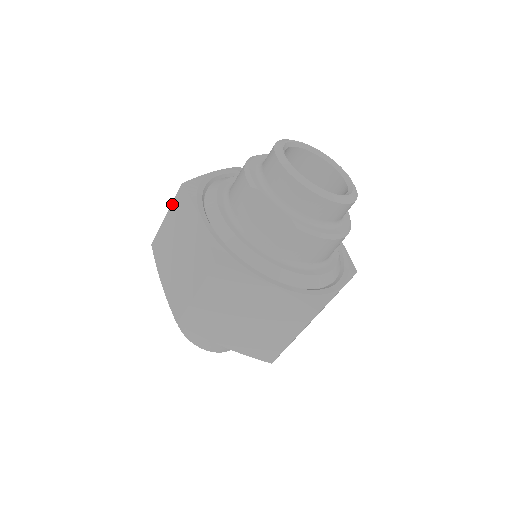
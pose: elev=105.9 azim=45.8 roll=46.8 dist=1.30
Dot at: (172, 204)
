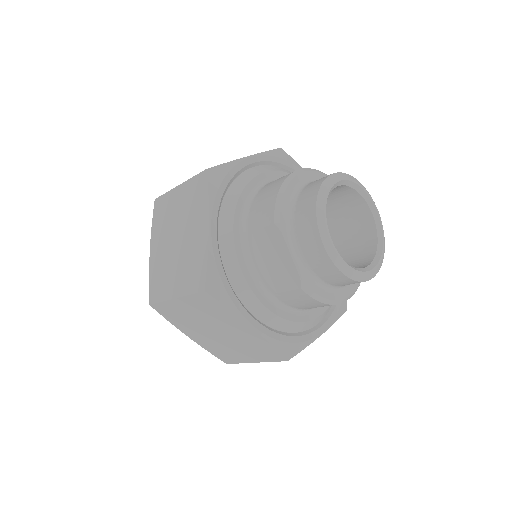
Dot at: (189, 180)
